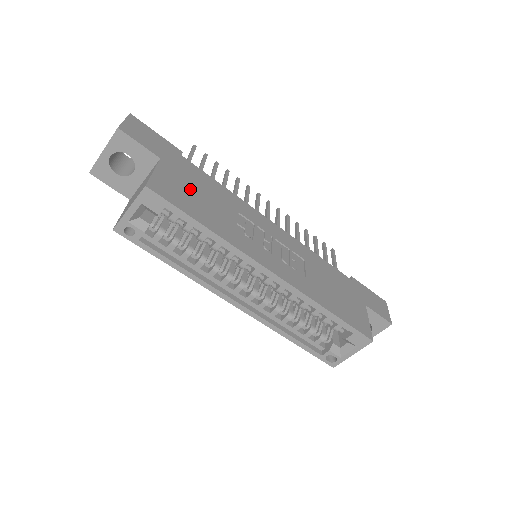
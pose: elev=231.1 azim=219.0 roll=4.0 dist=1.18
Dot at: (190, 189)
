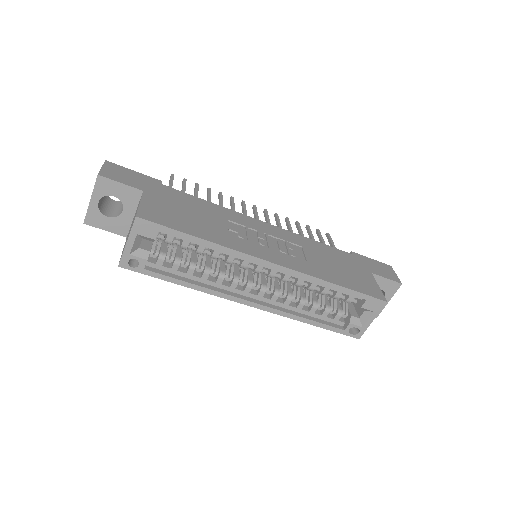
Dot at: (177, 210)
